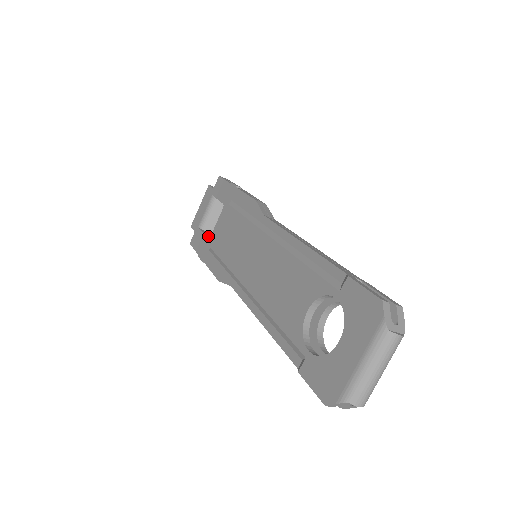
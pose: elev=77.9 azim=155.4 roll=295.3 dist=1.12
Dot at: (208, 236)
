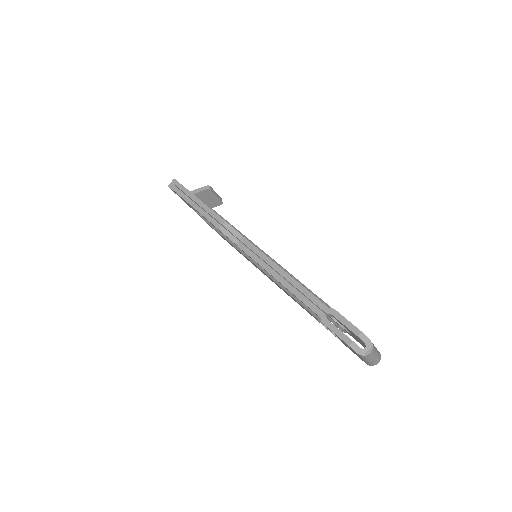
Dot at: occluded
